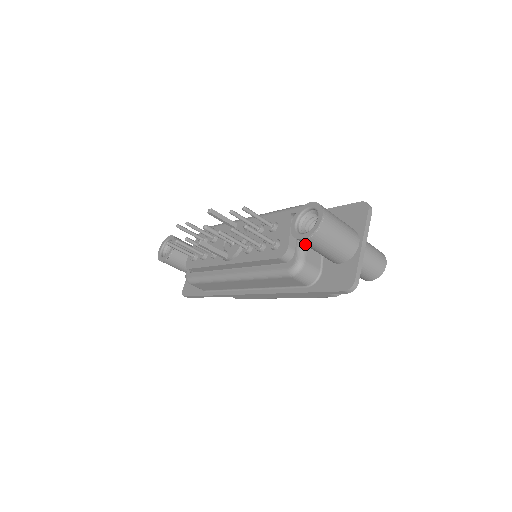
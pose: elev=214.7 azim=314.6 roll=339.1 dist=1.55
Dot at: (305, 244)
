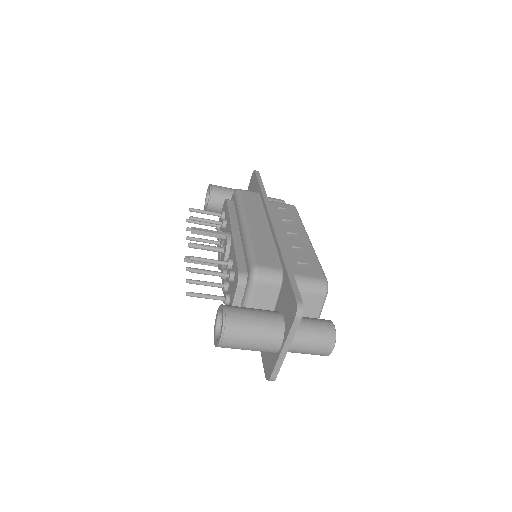
Dot at: occluded
